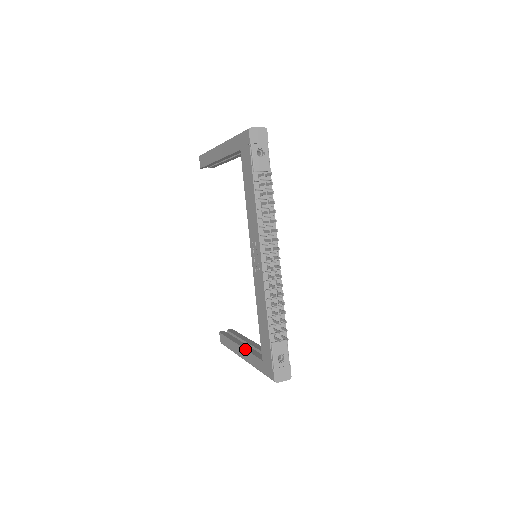
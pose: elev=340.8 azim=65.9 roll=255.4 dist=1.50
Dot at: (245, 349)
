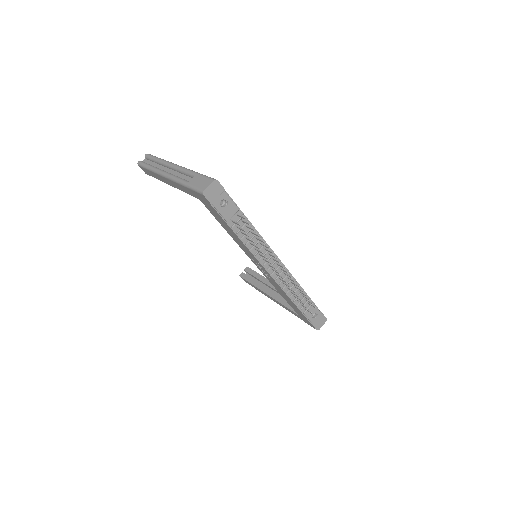
Dot at: (276, 301)
